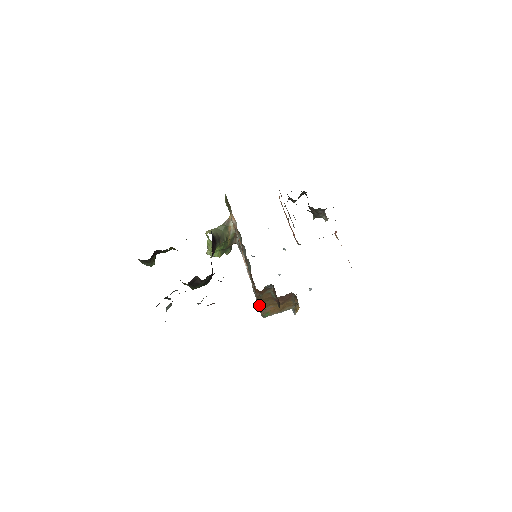
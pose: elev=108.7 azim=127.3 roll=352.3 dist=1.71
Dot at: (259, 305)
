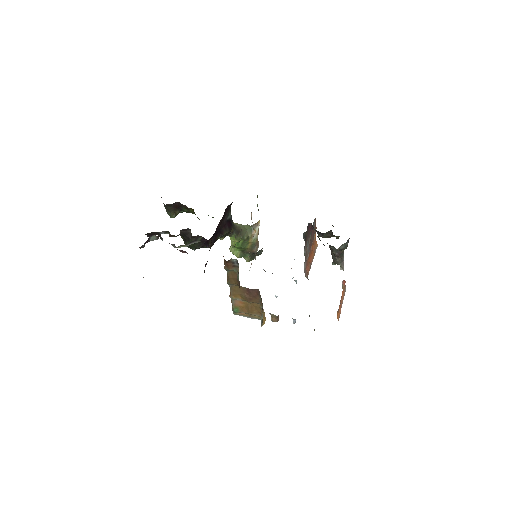
Dot at: (230, 292)
